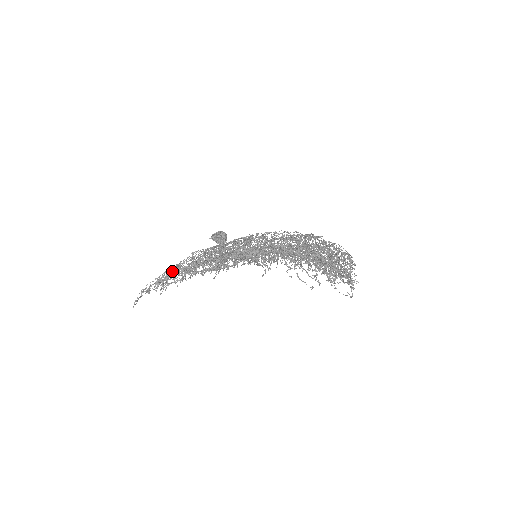
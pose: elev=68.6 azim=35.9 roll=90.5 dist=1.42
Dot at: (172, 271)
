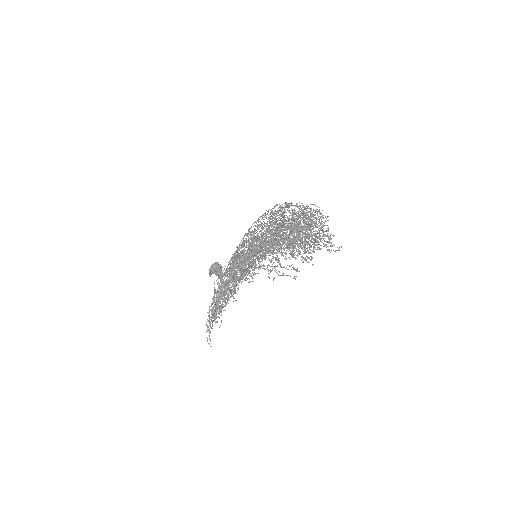
Dot at: occluded
